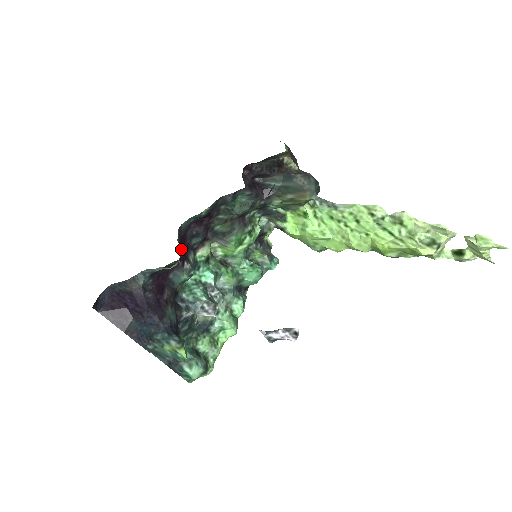
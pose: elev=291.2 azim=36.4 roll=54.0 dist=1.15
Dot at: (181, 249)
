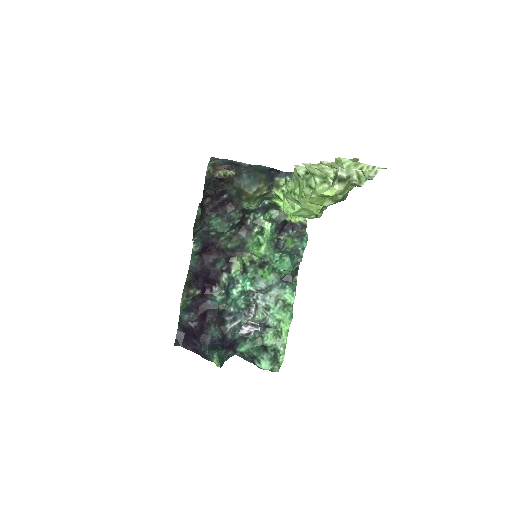
Dot at: (209, 278)
